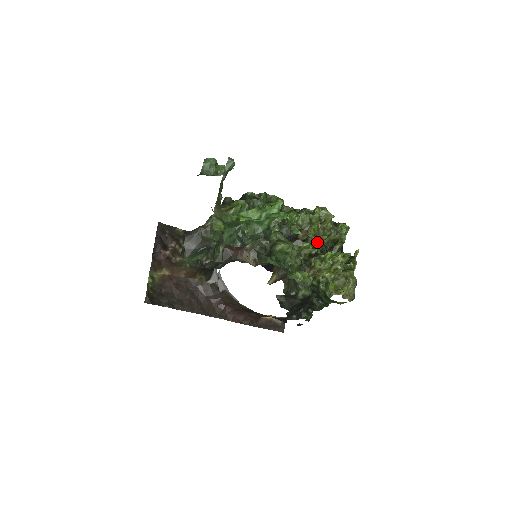
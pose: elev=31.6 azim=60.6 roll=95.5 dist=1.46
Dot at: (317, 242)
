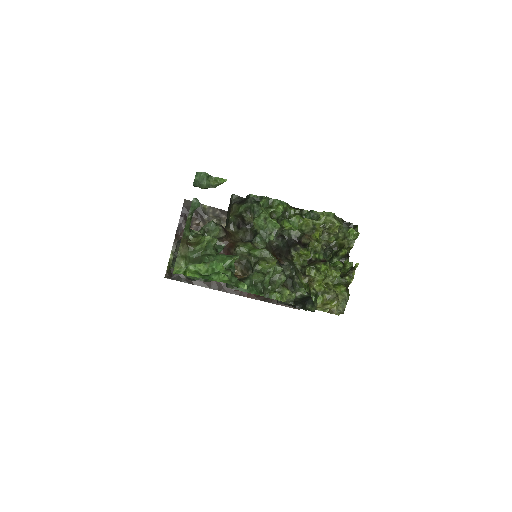
Dot at: (320, 247)
